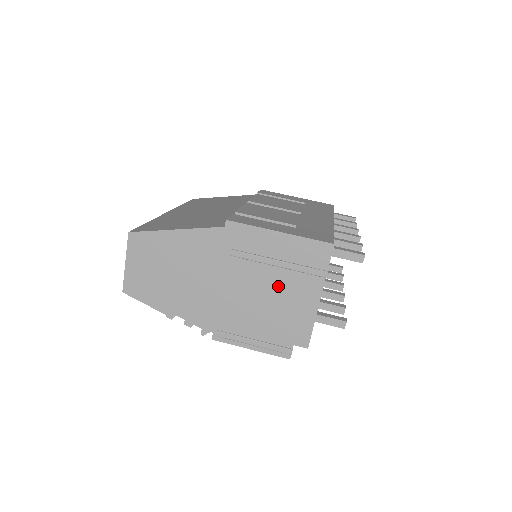
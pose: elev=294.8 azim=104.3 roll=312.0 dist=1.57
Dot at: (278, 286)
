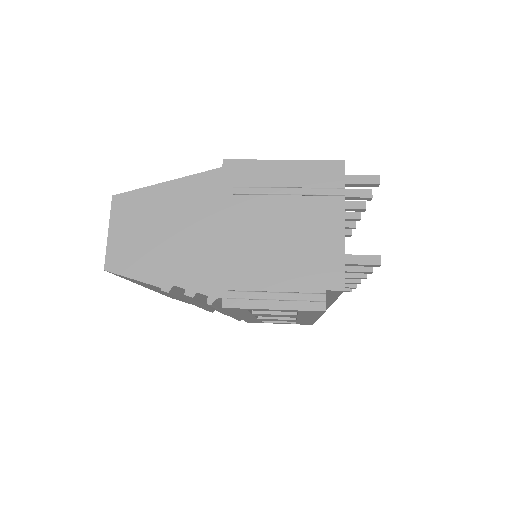
Dot at: (293, 220)
